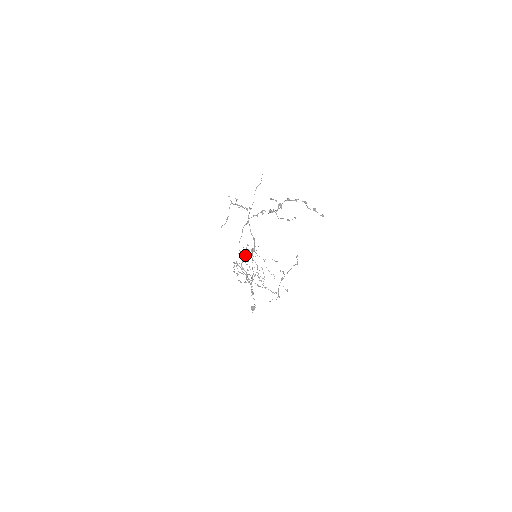
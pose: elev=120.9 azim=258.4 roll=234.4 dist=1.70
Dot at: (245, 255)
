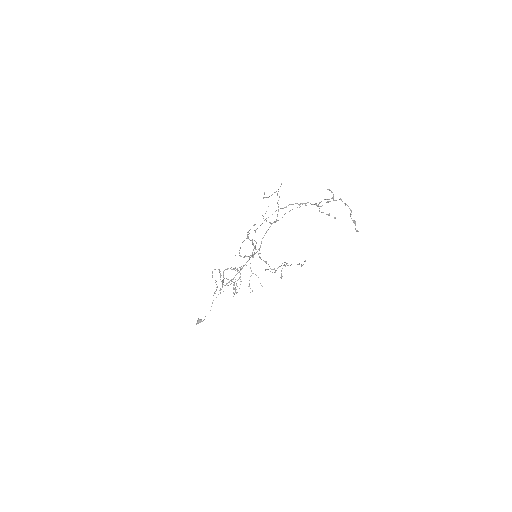
Dot at: occluded
